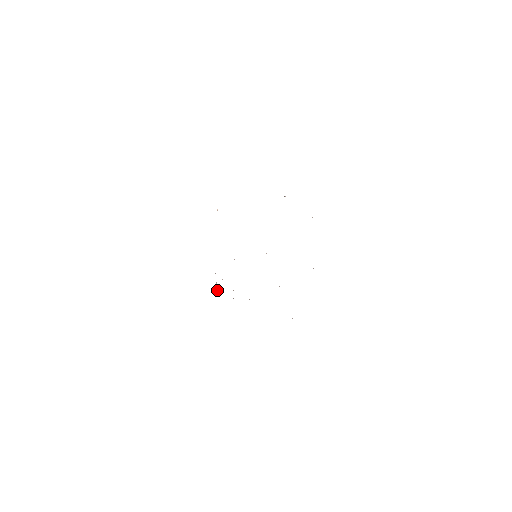
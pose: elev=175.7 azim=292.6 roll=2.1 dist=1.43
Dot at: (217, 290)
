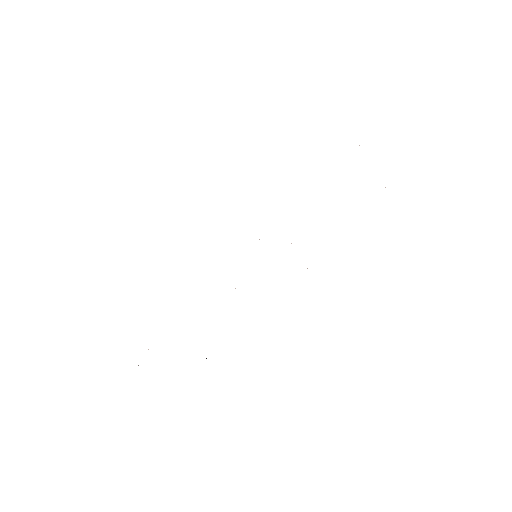
Dot at: occluded
